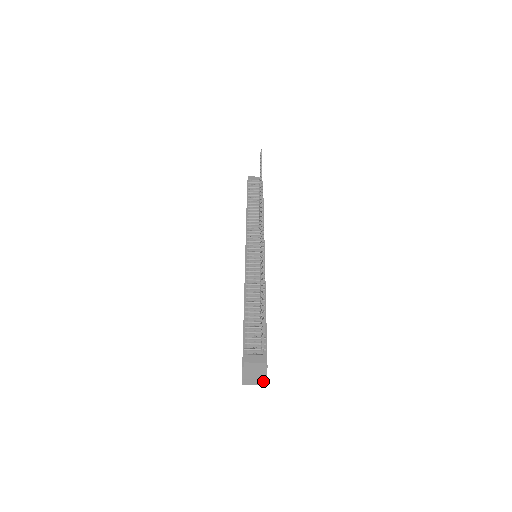
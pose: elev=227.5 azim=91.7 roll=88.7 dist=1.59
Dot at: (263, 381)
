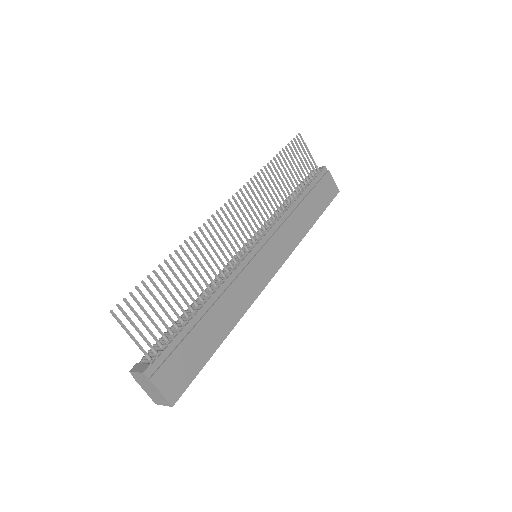
Dot at: (165, 400)
